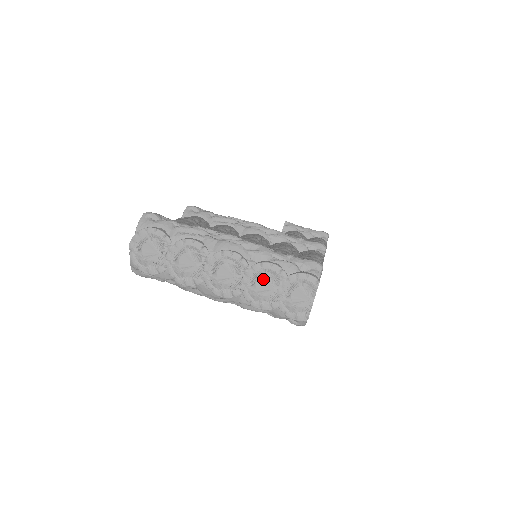
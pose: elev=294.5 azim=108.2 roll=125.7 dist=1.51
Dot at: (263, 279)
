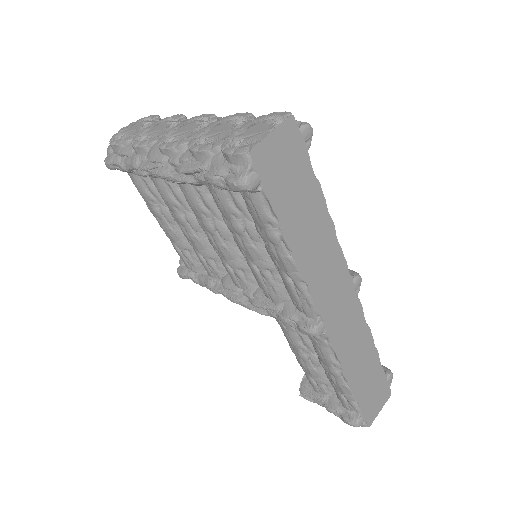
Dot at: (223, 124)
